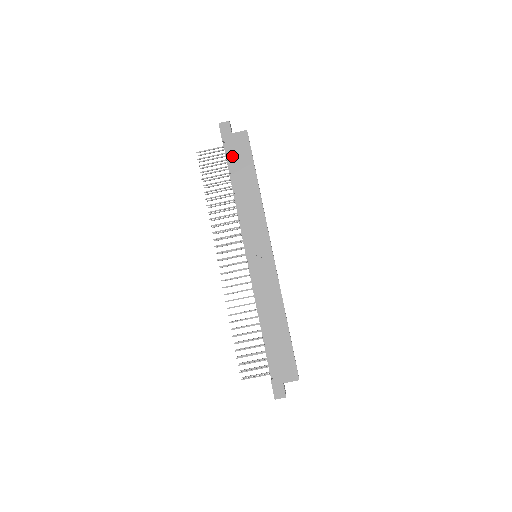
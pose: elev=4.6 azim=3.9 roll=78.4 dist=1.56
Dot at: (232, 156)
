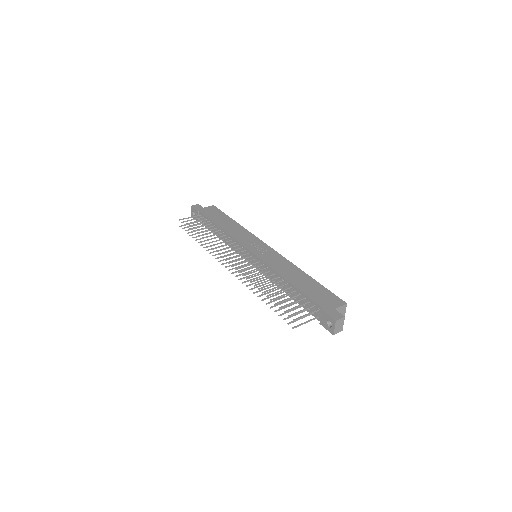
Dot at: (209, 215)
